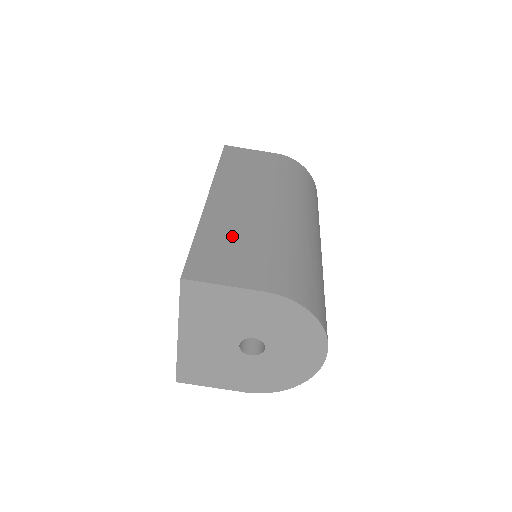
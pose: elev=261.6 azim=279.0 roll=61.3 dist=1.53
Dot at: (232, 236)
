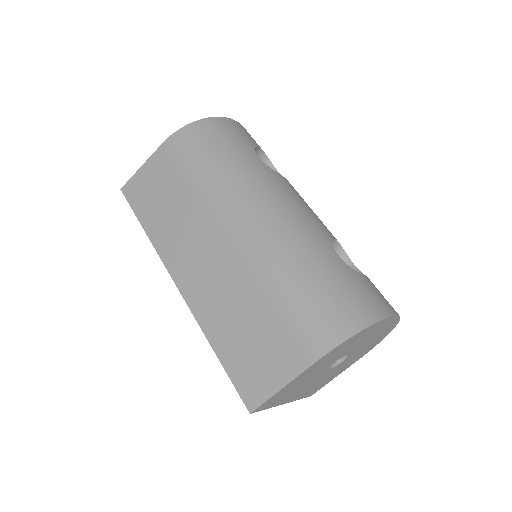
Dot at: (236, 320)
